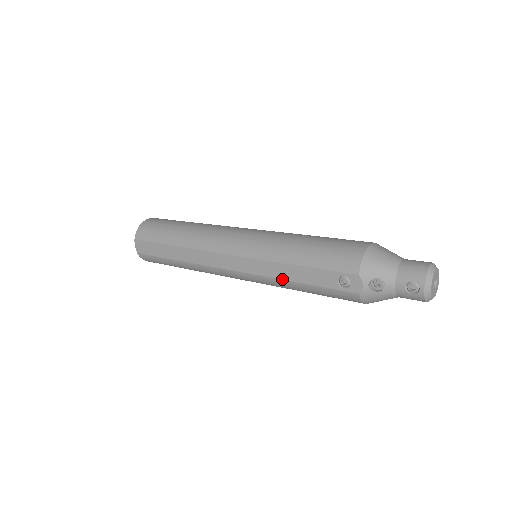
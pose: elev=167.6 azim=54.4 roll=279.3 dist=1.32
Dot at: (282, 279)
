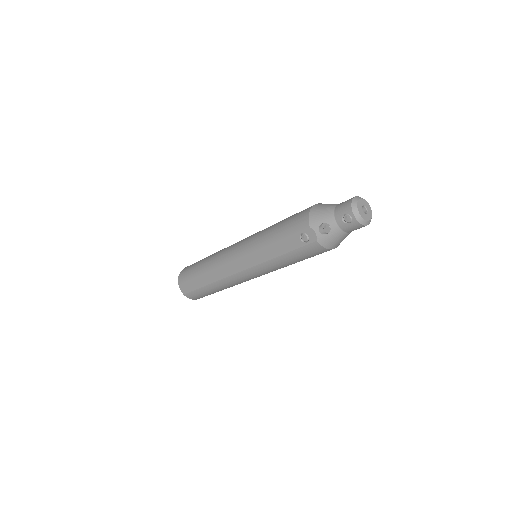
Dot at: (270, 259)
